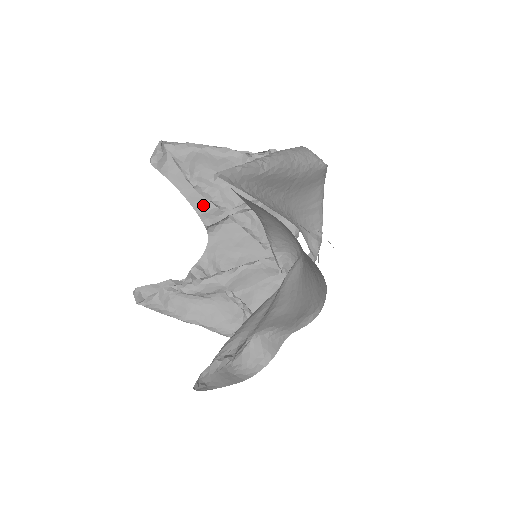
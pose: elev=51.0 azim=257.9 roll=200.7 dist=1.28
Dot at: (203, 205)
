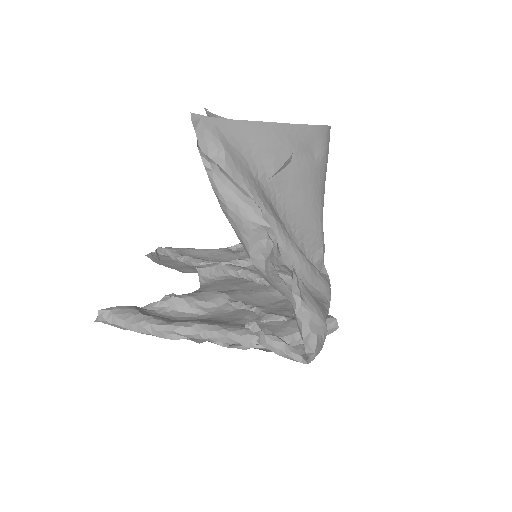
Dot at: occluded
